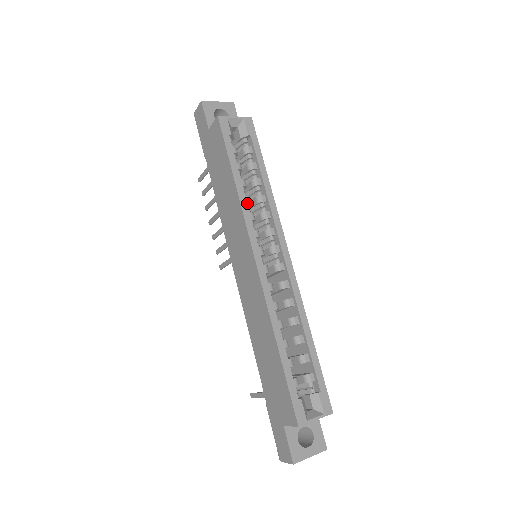
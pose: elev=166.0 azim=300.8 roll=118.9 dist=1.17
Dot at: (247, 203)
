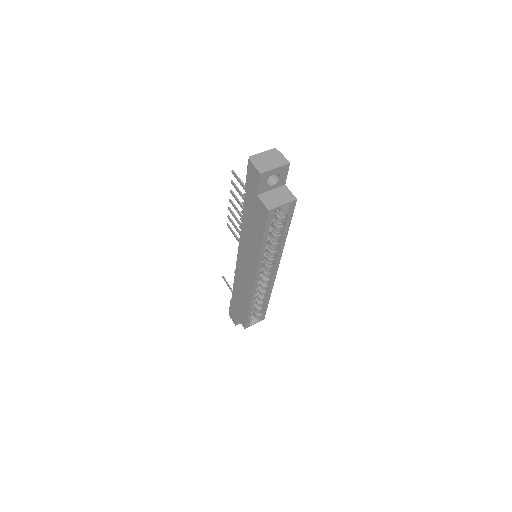
Dot at: occluded
